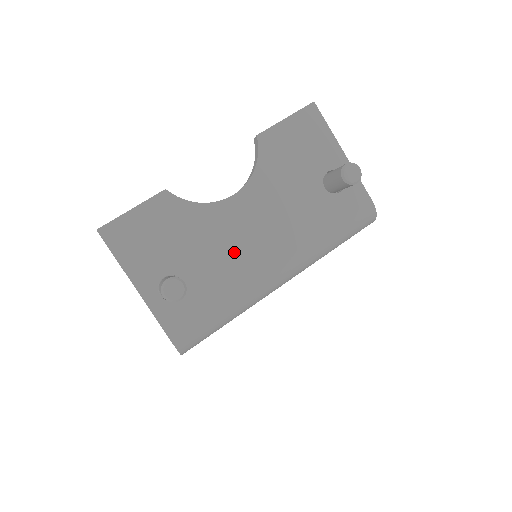
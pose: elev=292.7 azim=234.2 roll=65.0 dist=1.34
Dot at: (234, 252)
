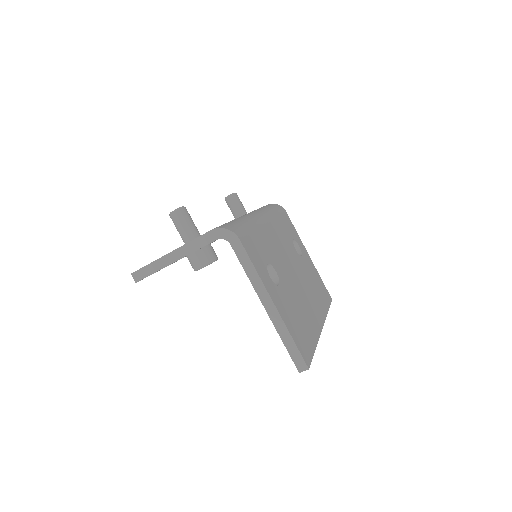
Dot at: occluded
